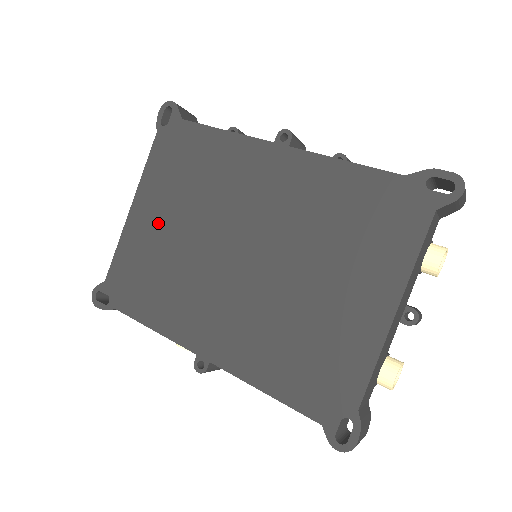
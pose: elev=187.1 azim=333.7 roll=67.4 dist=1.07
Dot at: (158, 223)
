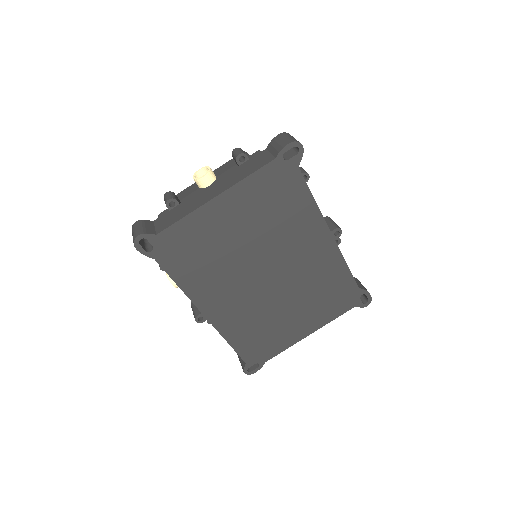
Dot at: (230, 224)
